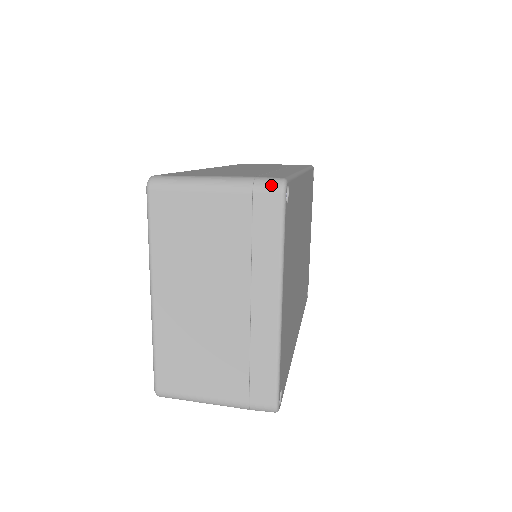
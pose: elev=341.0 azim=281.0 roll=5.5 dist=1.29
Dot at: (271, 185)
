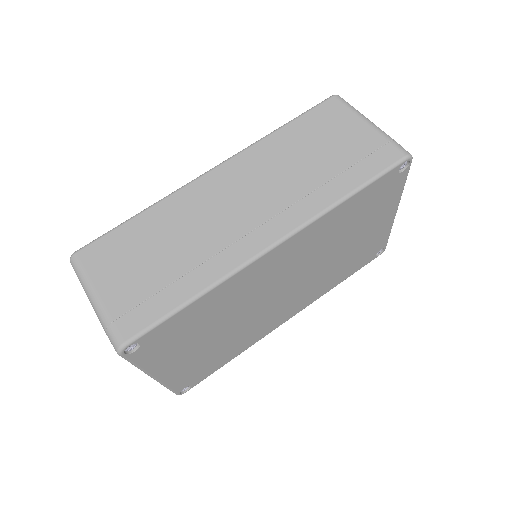
Dot at: (112, 343)
